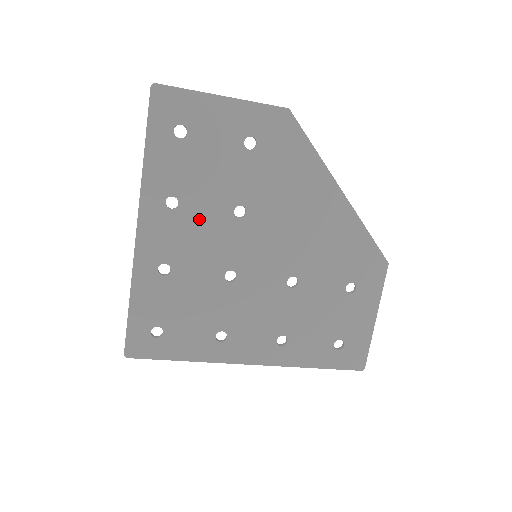
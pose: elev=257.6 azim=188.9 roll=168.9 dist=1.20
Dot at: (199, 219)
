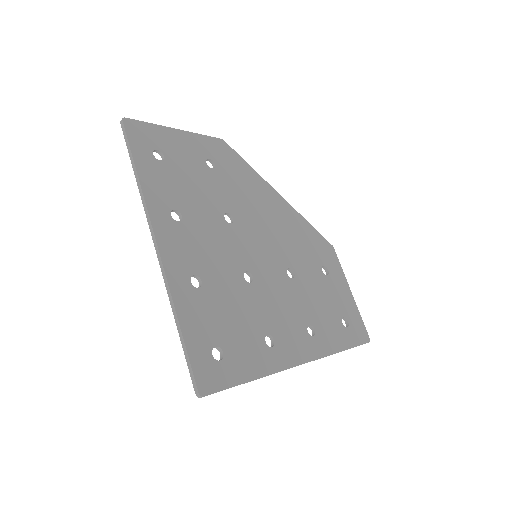
Dot at: (203, 228)
